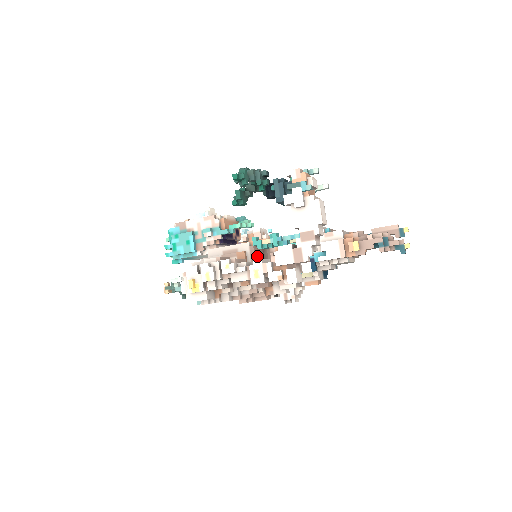
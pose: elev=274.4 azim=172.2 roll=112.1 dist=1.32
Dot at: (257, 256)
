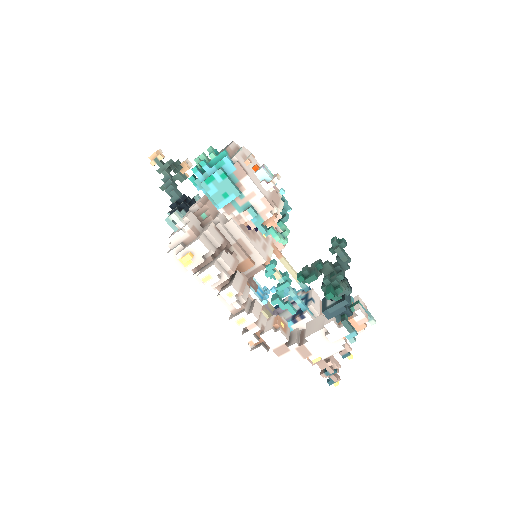
Dot at: occluded
